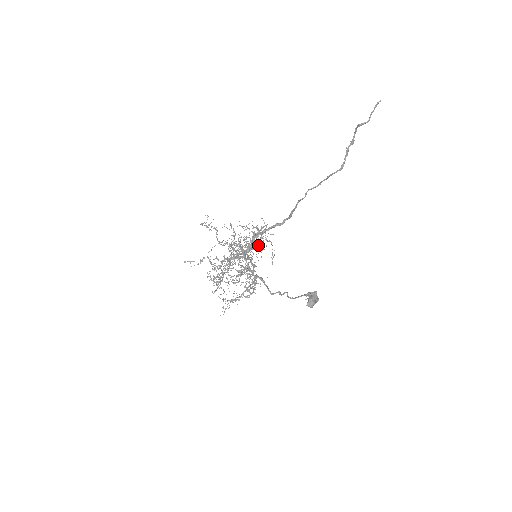
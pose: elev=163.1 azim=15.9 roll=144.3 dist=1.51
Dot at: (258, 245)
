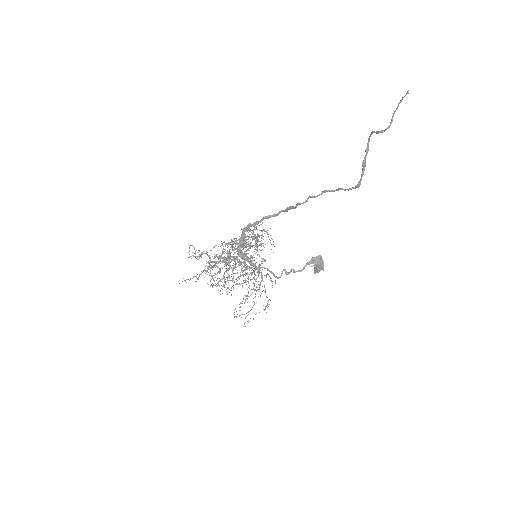
Dot at: occluded
